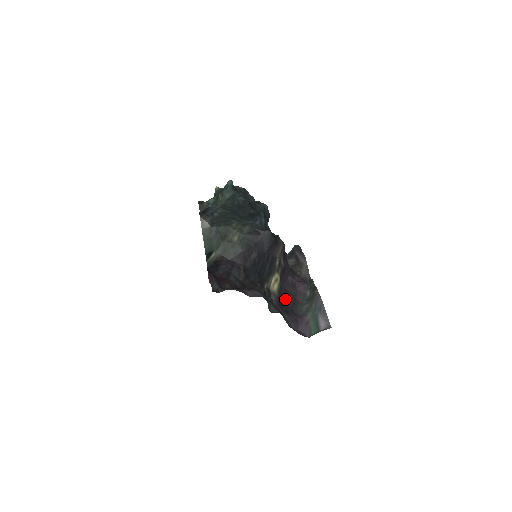
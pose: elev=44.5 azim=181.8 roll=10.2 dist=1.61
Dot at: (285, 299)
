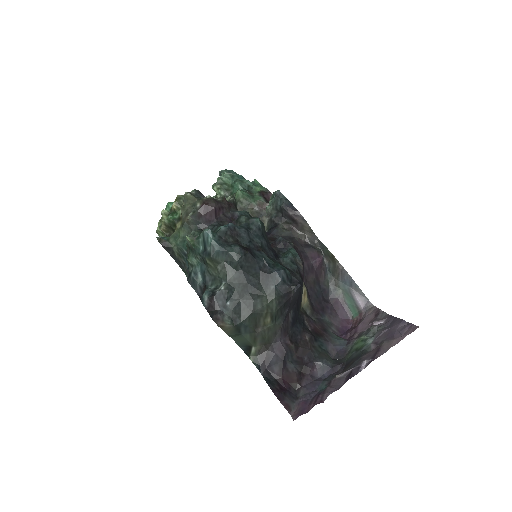
Dot at: (314, 296)
